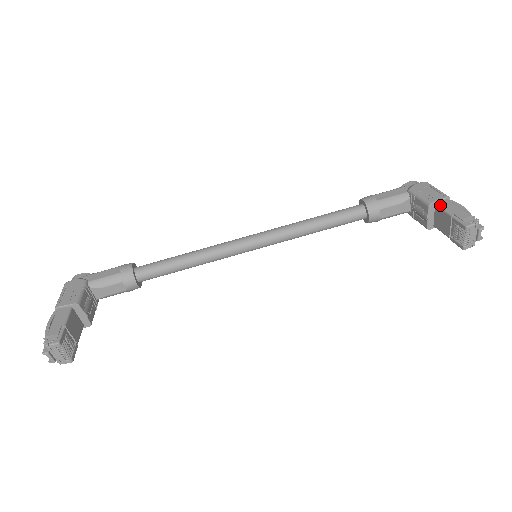
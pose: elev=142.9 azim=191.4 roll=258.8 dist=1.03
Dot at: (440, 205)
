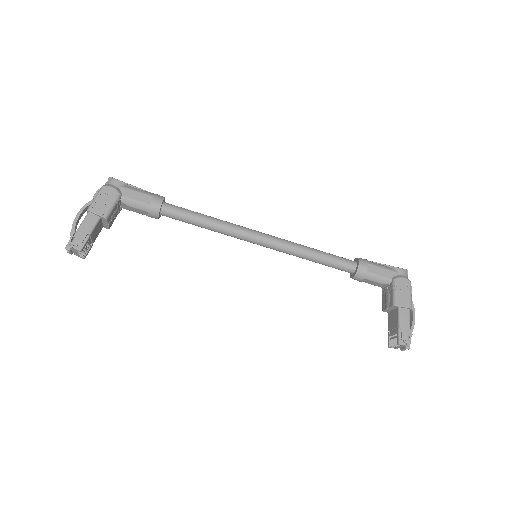
Dot at: (400, 311)
